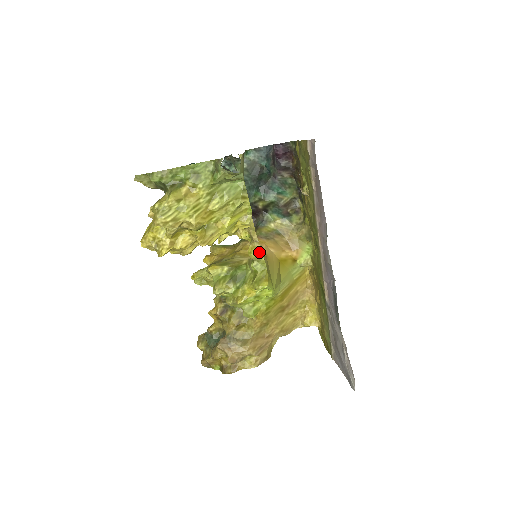
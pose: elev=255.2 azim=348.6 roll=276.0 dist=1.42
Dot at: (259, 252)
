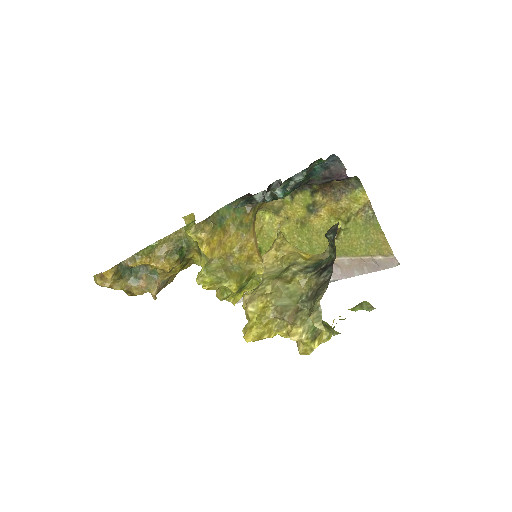
Dot at: occluded
